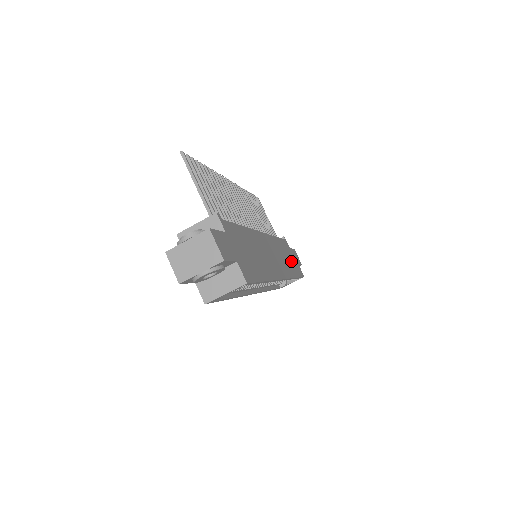
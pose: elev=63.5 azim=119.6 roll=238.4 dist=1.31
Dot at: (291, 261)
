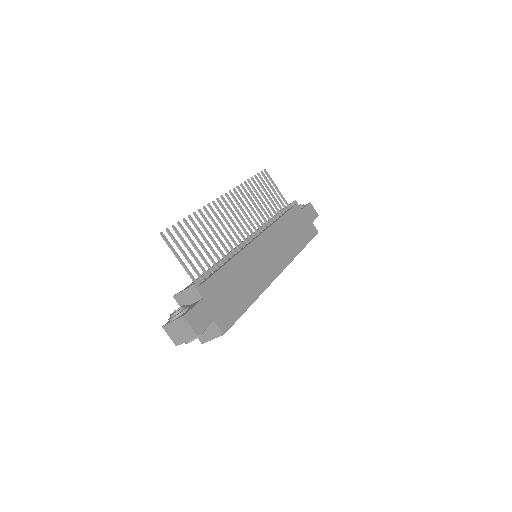
Dot at: (299, 231)
